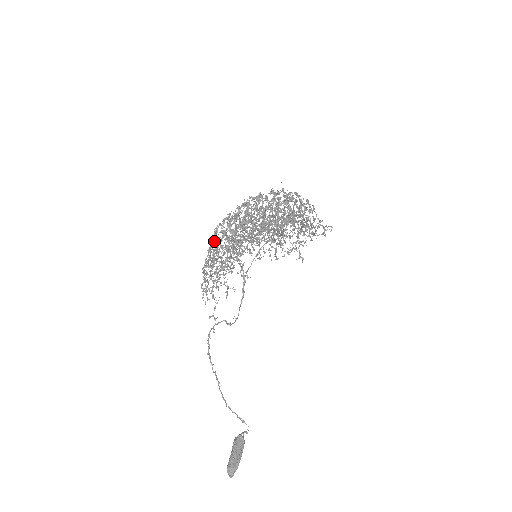
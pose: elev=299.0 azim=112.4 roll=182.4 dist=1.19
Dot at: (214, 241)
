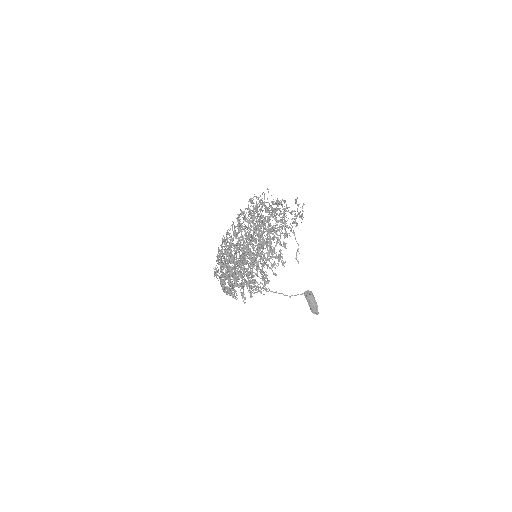
Dot at: (222, 282)
